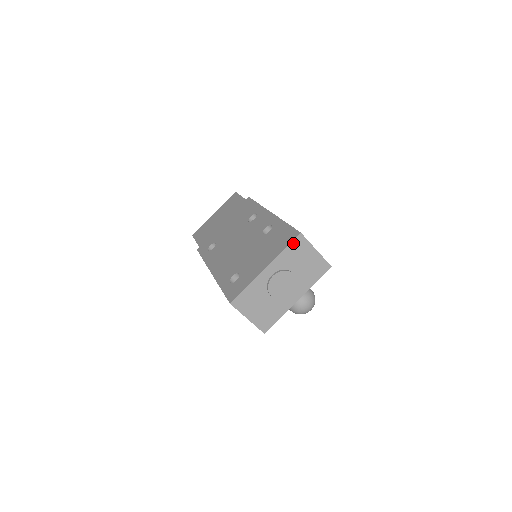
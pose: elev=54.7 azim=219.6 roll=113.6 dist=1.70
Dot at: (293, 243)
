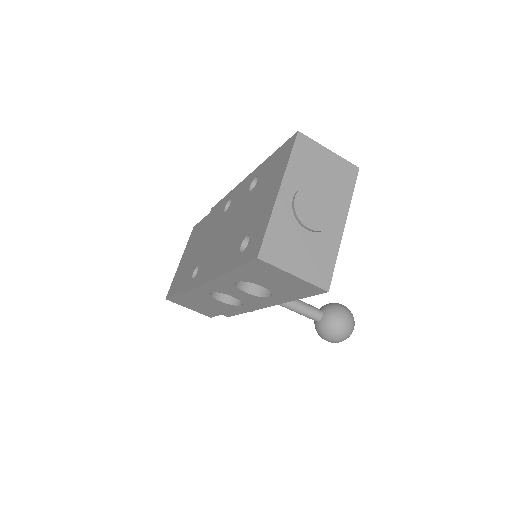
Dot at: (296, 147)
